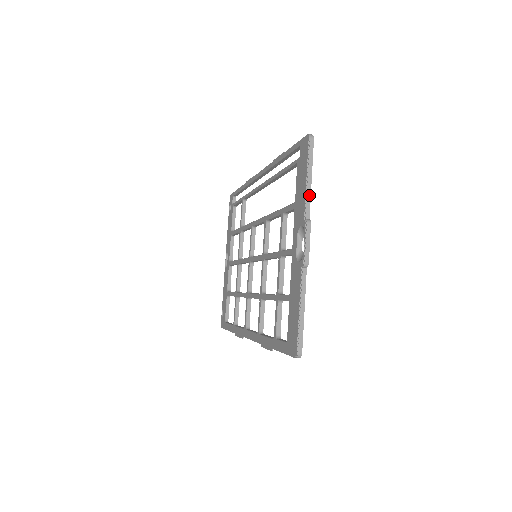
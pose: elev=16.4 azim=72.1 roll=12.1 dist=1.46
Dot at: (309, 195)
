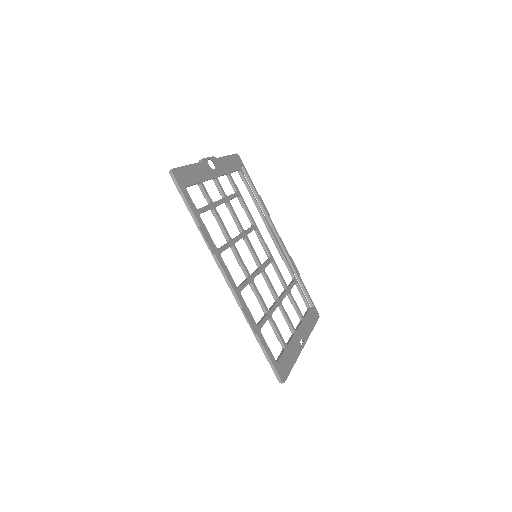
Dot at: (222, 157)
